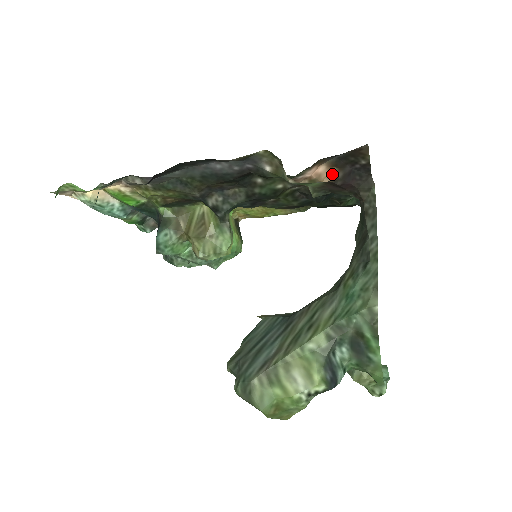
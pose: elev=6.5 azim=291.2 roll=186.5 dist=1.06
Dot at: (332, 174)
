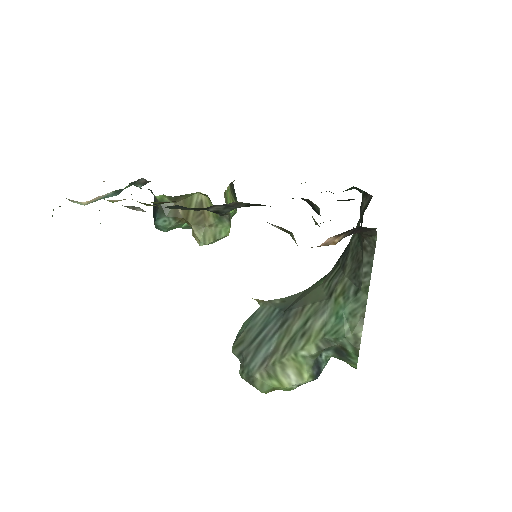
Dot at: (339, 239)
